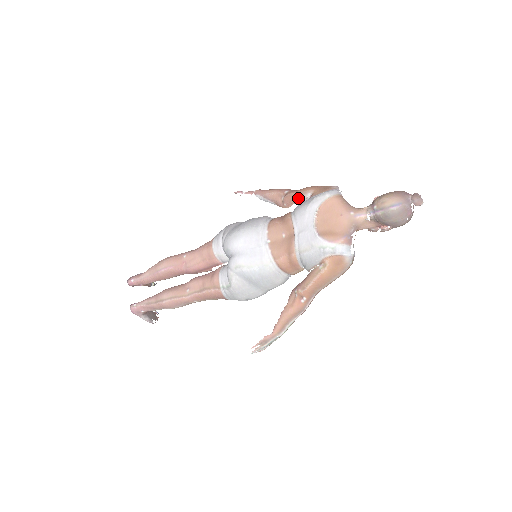
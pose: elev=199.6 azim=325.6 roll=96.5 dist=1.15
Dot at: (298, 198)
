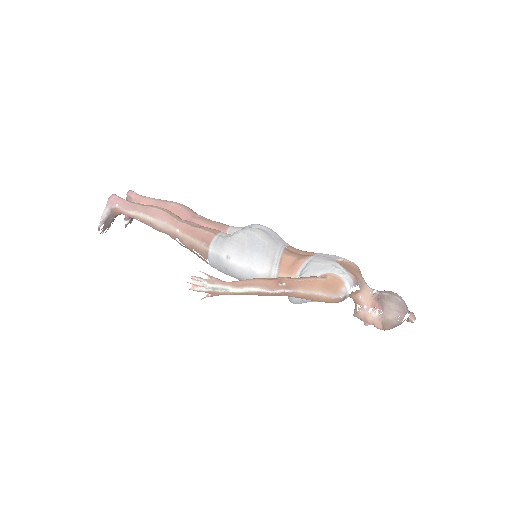
Dot at: occluded
